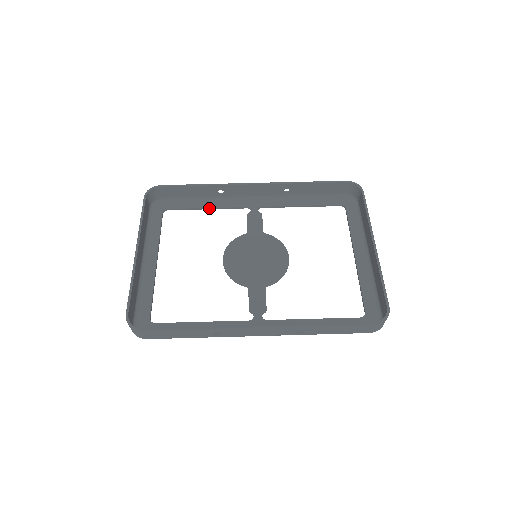
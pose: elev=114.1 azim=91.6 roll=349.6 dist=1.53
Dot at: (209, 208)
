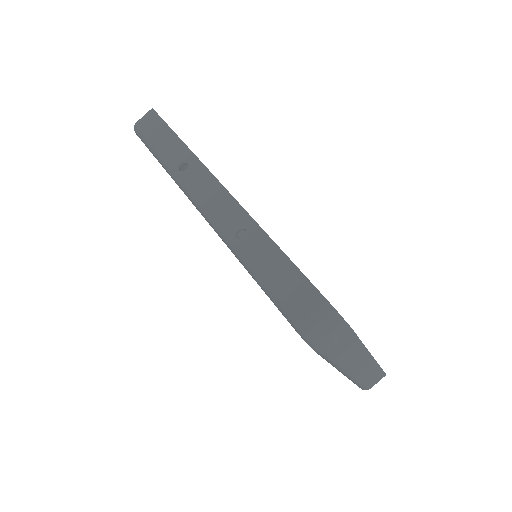
Dot at: occluded
